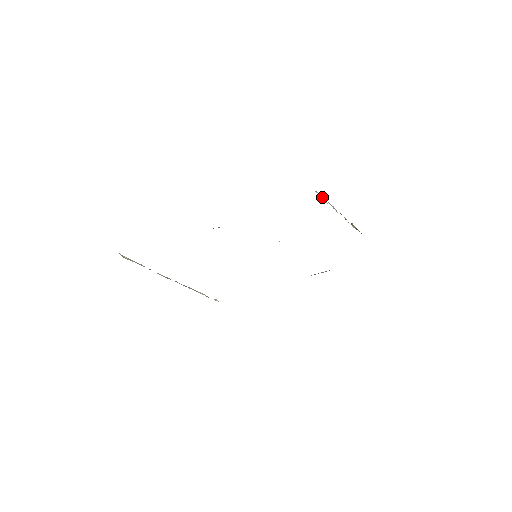
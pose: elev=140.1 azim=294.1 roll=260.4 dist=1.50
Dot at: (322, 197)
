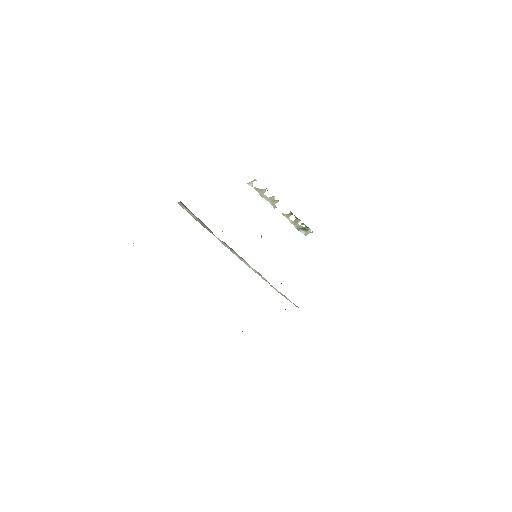
Dot at: (260, 190)
